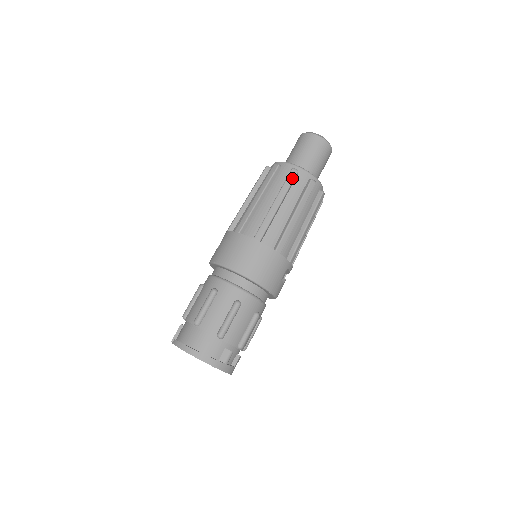
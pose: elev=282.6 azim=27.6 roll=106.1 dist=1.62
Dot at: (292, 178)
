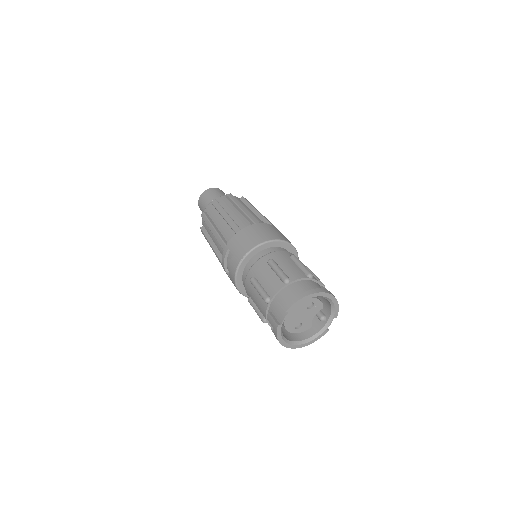
Dot at: (233, 196)
